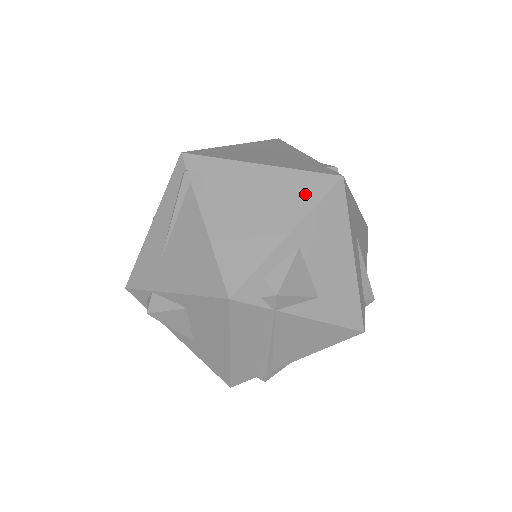
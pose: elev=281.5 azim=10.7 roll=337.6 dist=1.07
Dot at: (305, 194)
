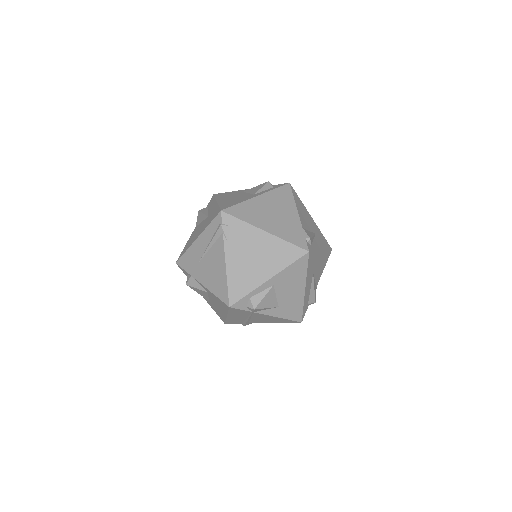
Dot at: (284, 257)
